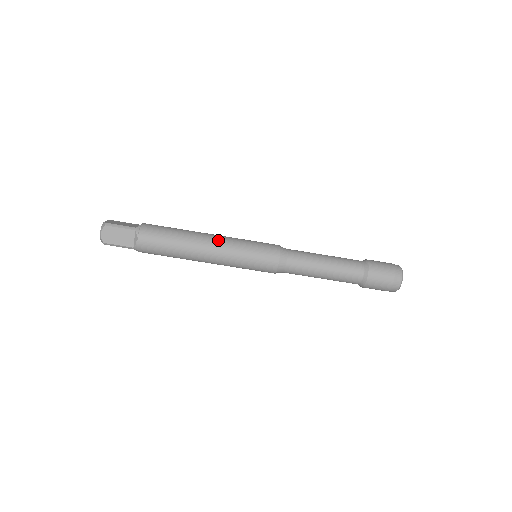
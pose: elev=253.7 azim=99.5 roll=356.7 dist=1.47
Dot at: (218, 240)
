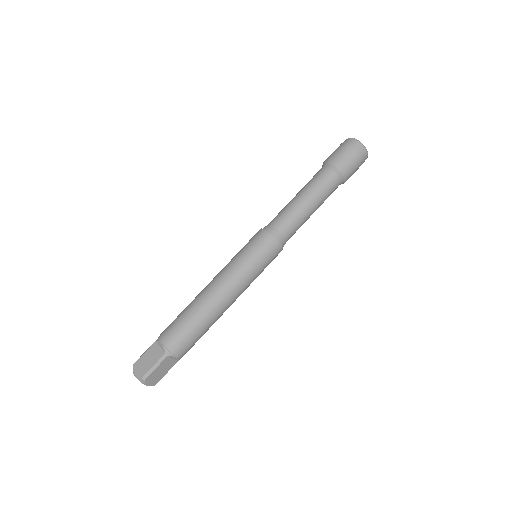
Dot at: (216, 276)
